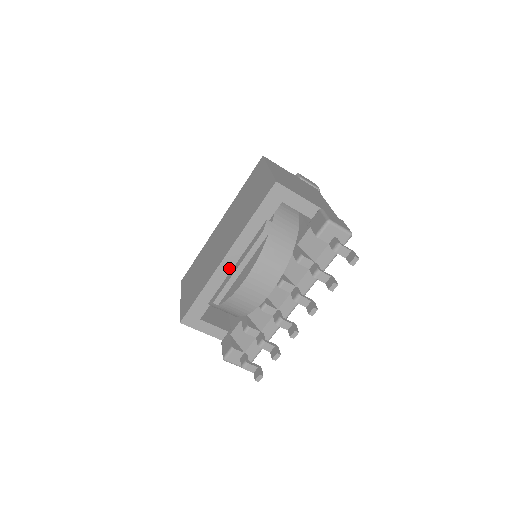
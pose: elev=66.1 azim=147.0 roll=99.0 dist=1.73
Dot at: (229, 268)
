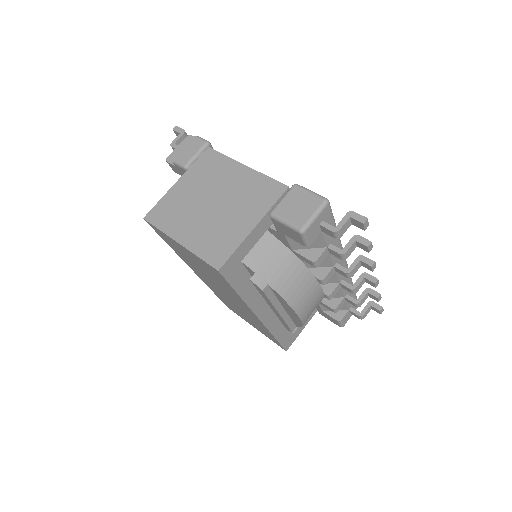
Dot at: (270, 313)
